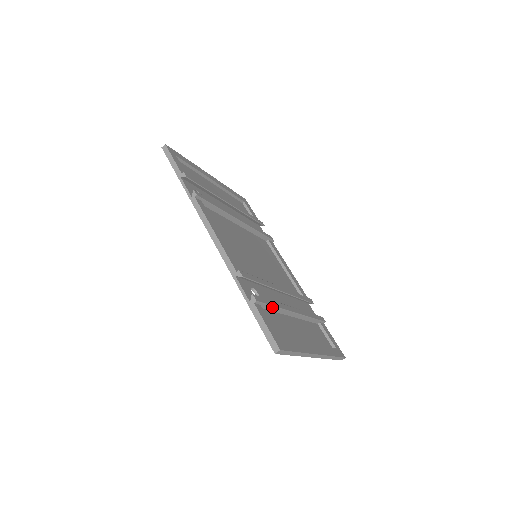
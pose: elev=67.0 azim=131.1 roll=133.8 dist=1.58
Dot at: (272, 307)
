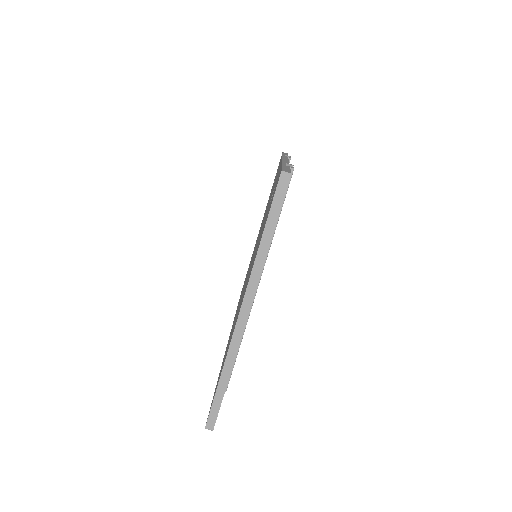
Dot at: occluded
